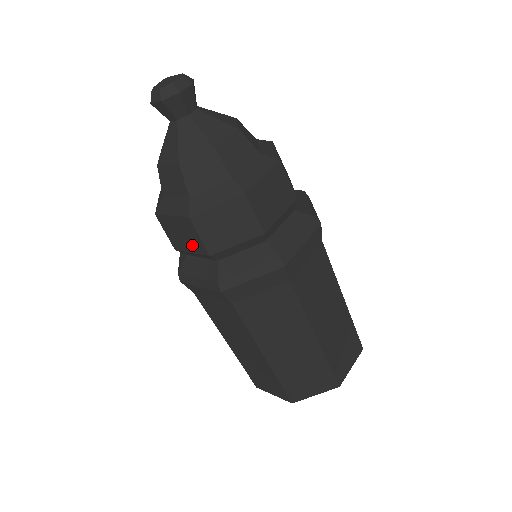
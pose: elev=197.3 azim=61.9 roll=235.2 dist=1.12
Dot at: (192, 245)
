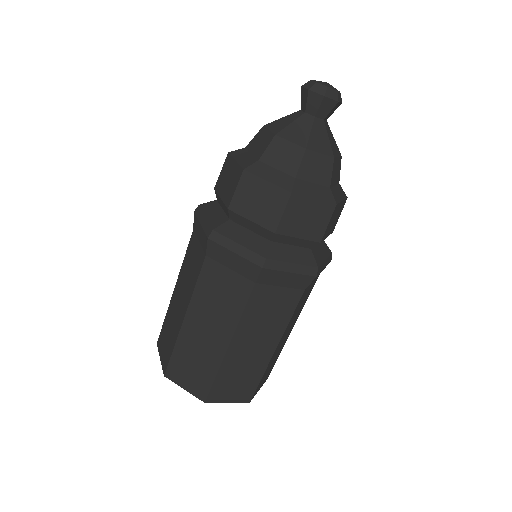
Dot at: (262, 215)
